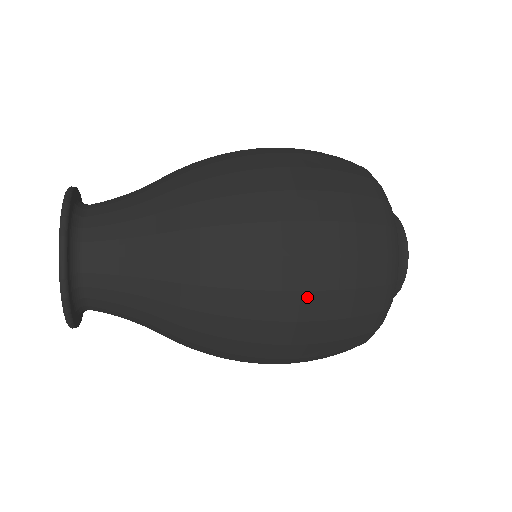
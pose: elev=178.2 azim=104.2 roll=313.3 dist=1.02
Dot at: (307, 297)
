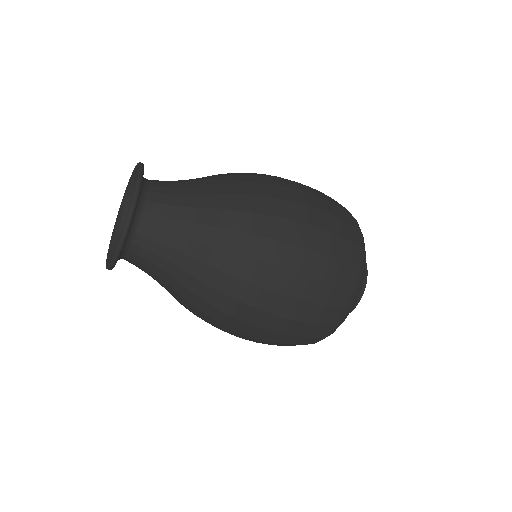
Dot at: (312, 210)
